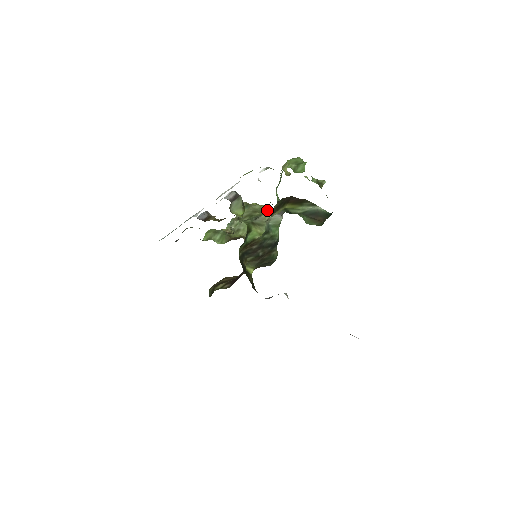
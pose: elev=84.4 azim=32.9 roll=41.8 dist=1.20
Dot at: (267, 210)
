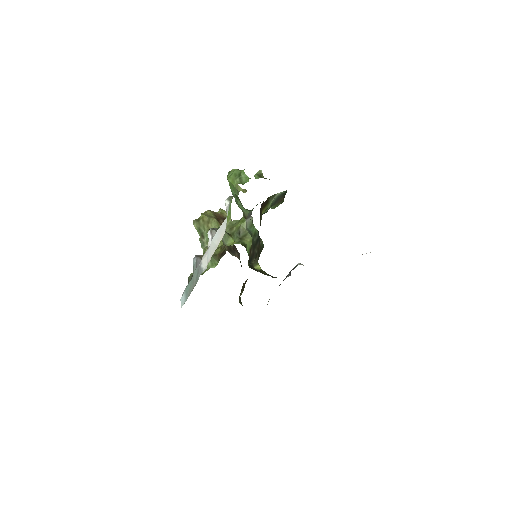
Dot at: (212, 212)
